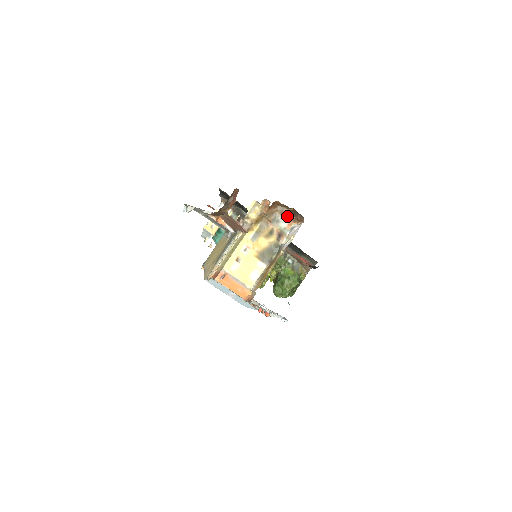
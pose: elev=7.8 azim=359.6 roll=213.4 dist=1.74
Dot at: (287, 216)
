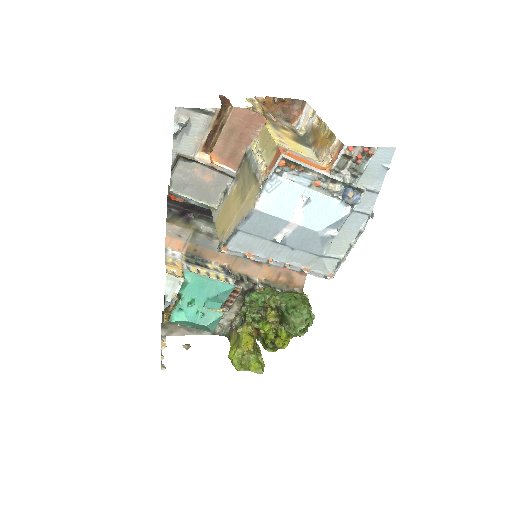
Dot at: (282, 119)
